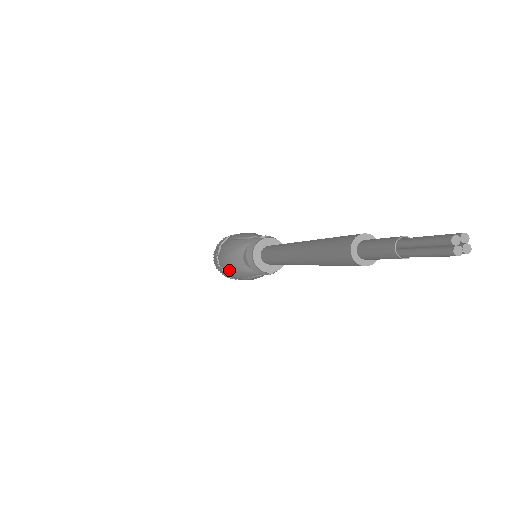
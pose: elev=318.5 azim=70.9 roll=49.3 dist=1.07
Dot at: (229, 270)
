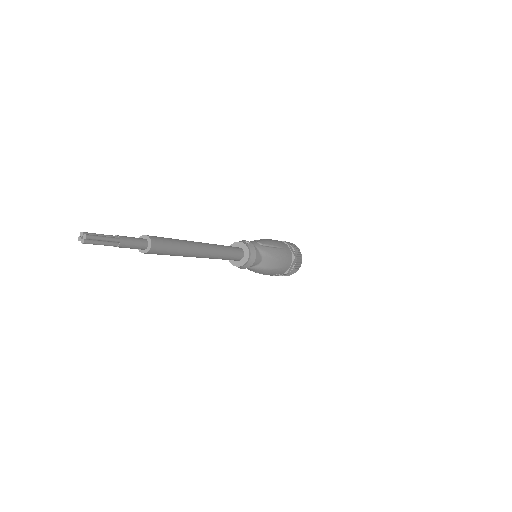
Dot at: occluded
